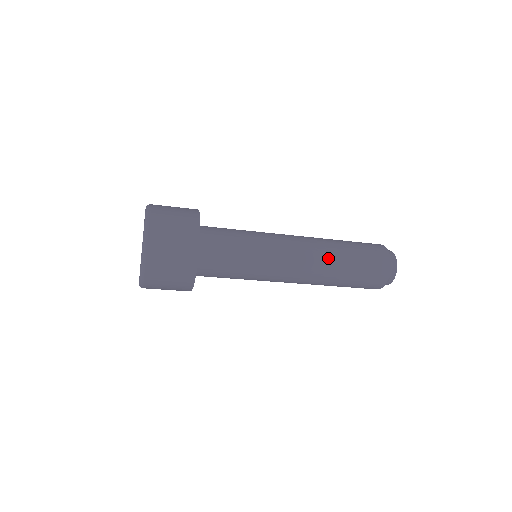
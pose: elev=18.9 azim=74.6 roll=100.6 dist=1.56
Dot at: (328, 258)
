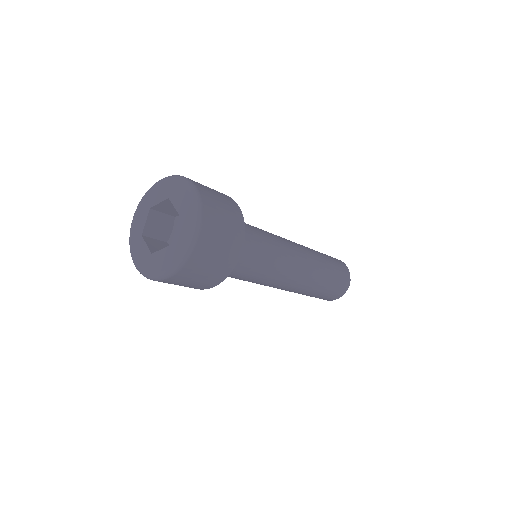
Dot at: (316, 274)
